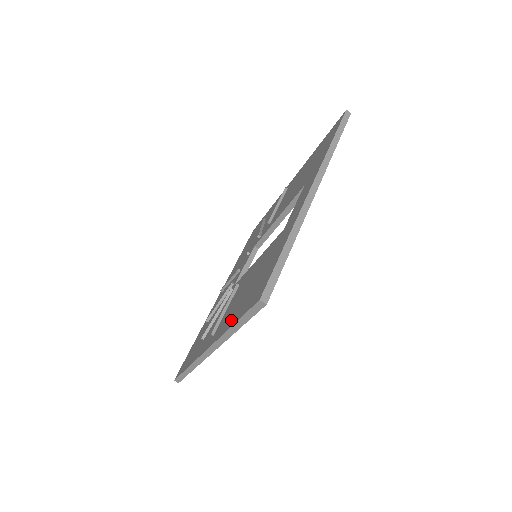
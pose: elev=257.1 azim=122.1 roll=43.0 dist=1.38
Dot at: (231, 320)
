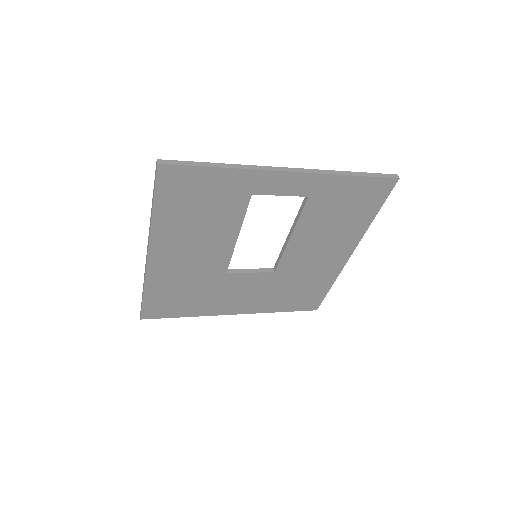
Dot at: occluded
